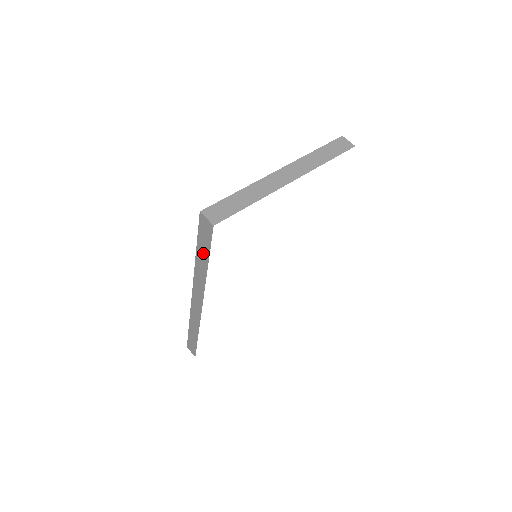
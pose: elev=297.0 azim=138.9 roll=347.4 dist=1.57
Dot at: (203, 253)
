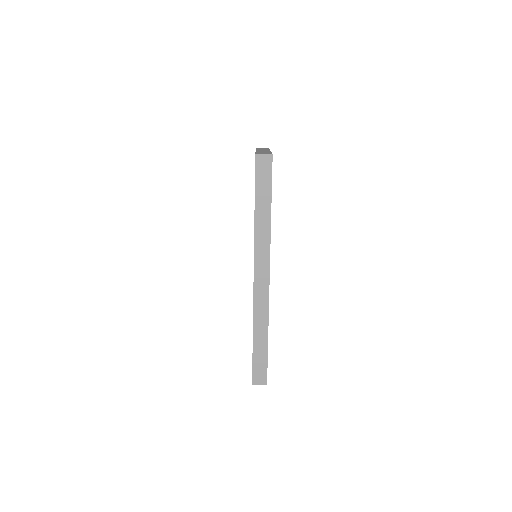
Dot at: (264, 199)
